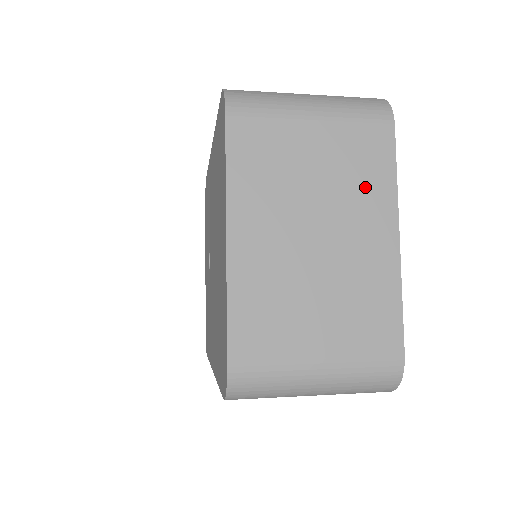
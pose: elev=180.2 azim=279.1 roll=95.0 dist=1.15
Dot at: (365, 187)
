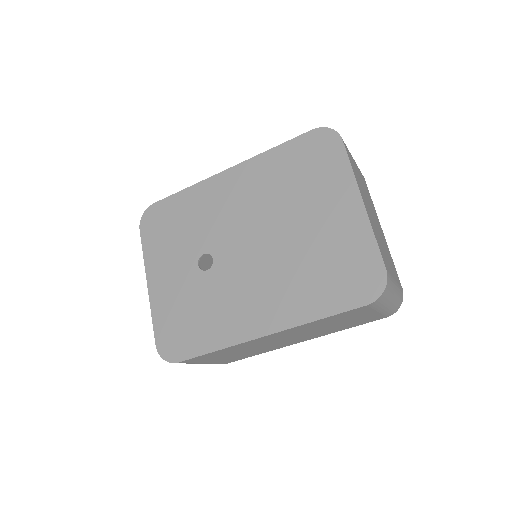
Dot at: (371, 202)
